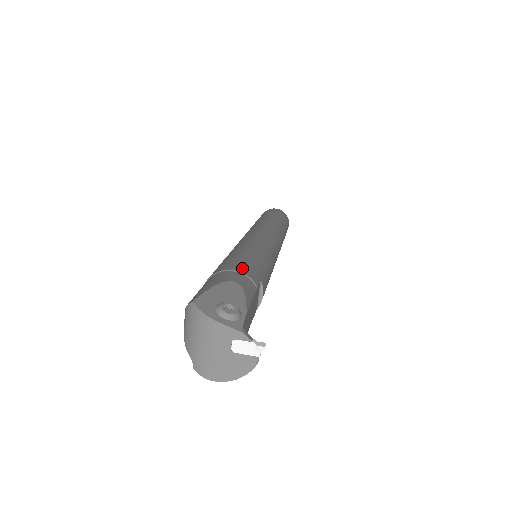
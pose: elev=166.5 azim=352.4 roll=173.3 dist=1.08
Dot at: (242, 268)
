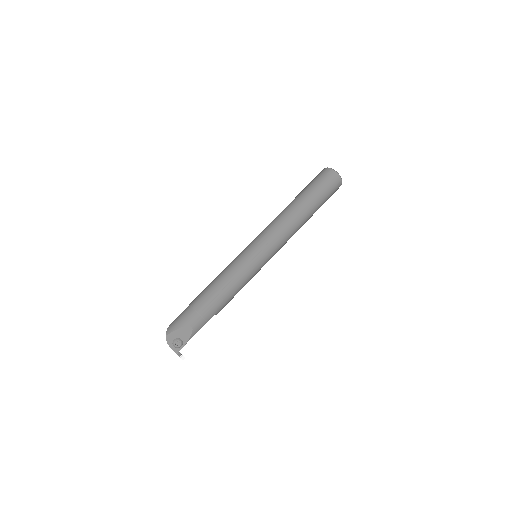
Dot at: (206, 311)
